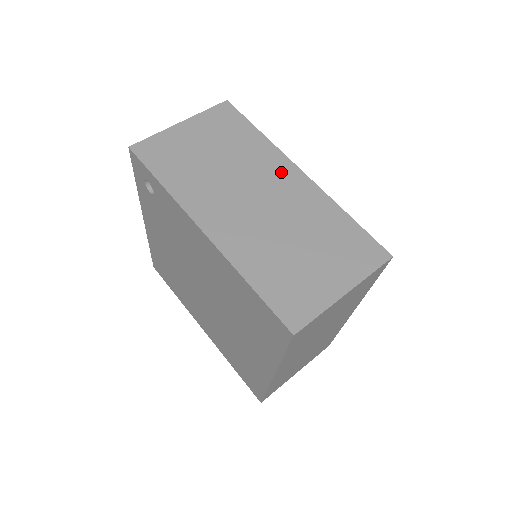
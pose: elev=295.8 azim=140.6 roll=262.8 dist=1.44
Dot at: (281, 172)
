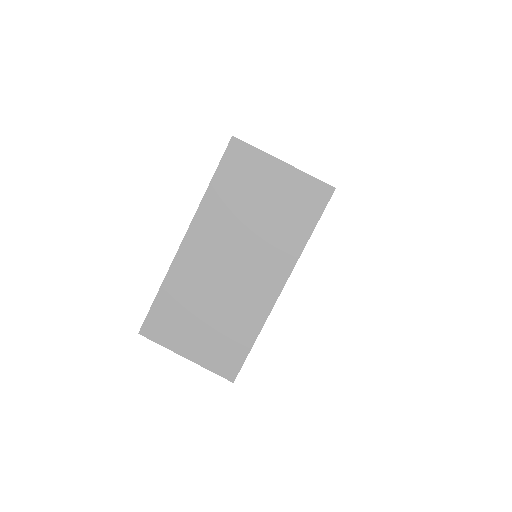
Dot at: occluded
